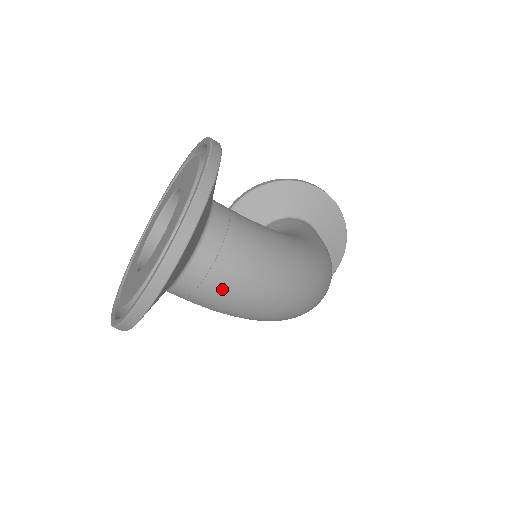
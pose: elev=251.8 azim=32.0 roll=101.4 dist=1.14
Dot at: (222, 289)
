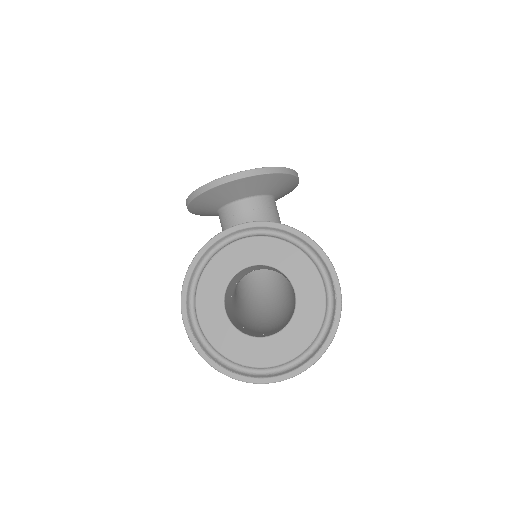
Dot at: occluded
